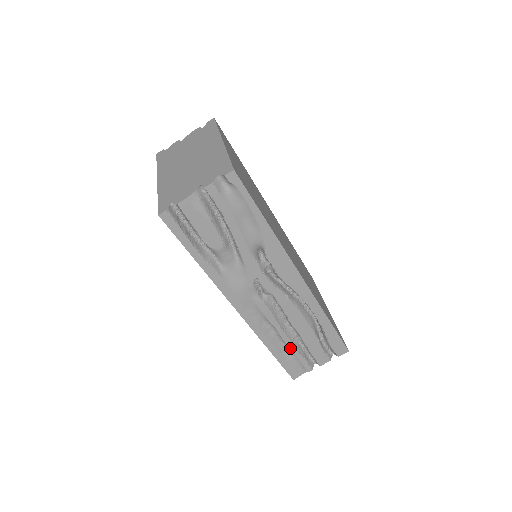
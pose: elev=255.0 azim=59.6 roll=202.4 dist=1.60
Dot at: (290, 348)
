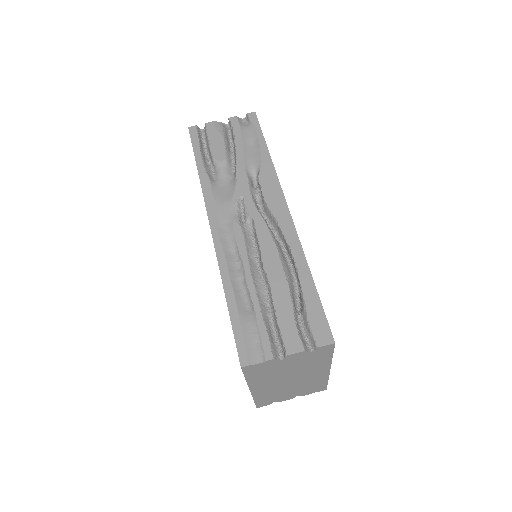
Dot at: (252, 302)
